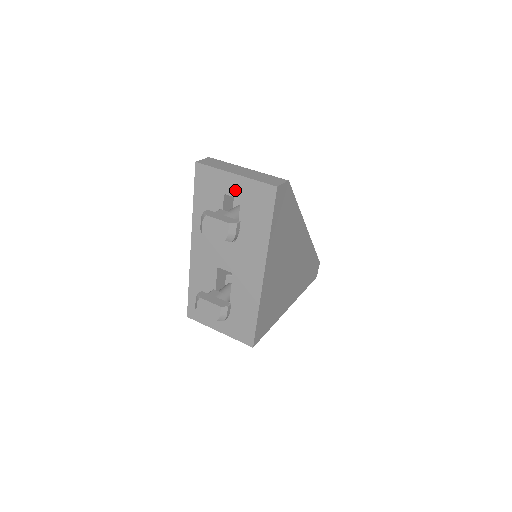
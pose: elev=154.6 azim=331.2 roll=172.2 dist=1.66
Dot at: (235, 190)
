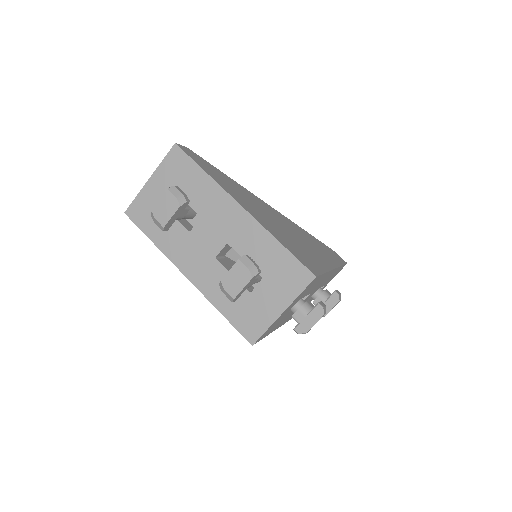
Dot at: (160, 187)
